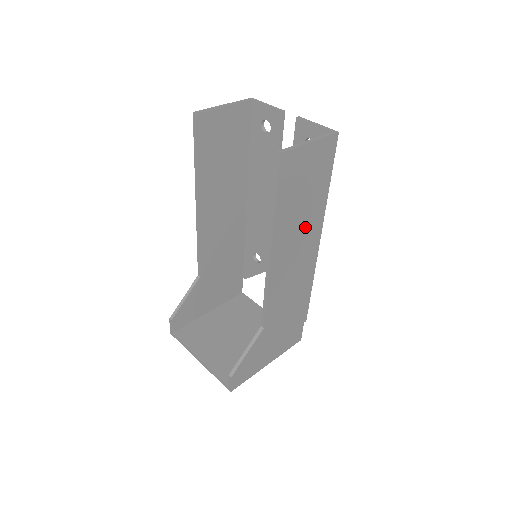
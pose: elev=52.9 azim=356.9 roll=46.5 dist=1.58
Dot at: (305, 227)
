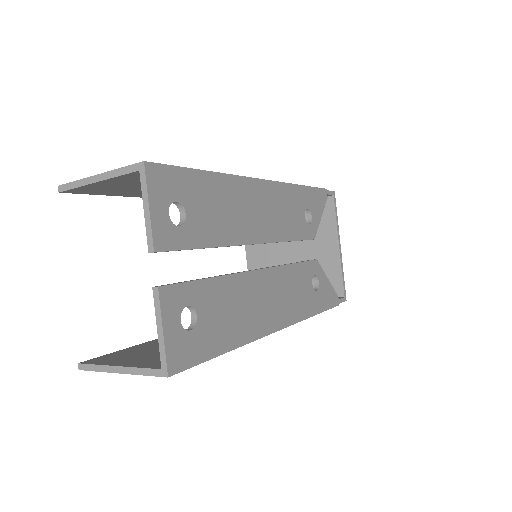
Dot at: occluded
